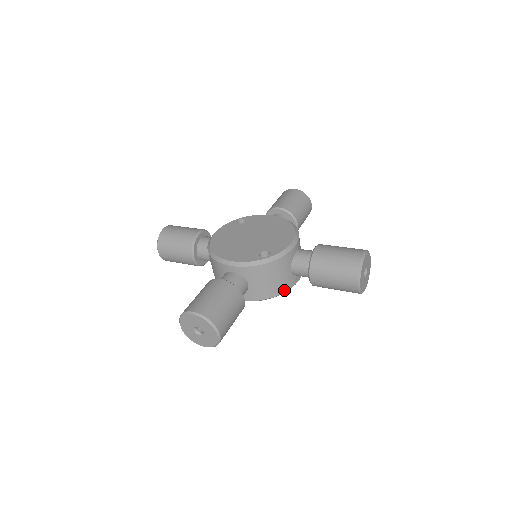
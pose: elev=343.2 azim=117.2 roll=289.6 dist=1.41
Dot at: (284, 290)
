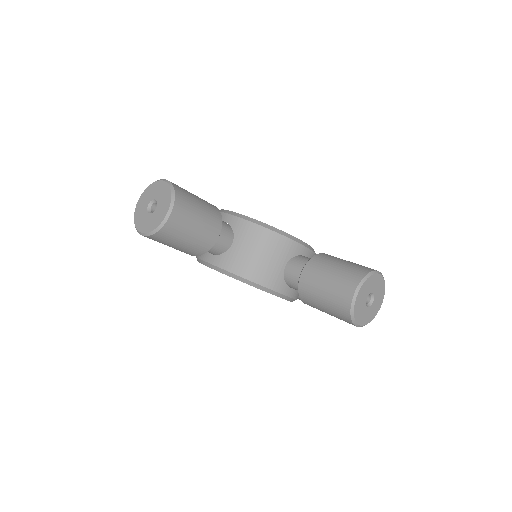
Dot at: (263, 282)
